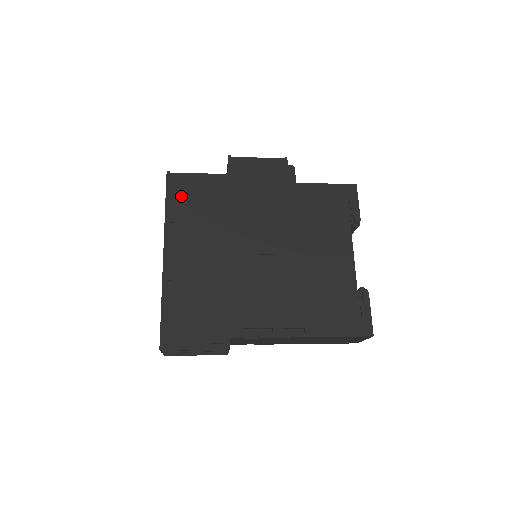
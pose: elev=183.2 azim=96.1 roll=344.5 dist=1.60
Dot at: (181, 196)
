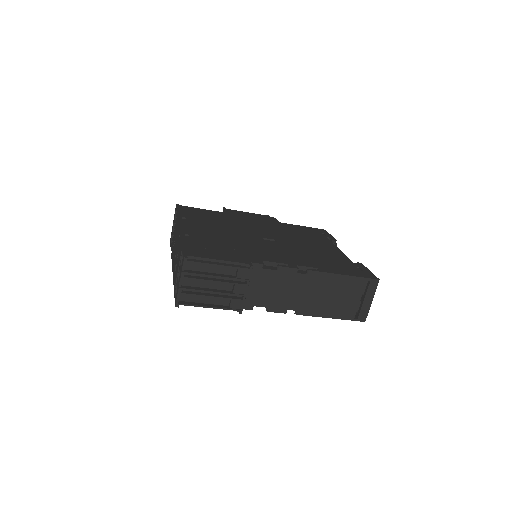
Dot at: (190, 212)
